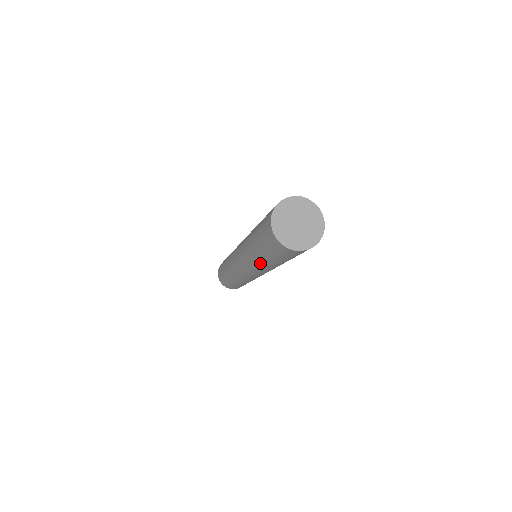
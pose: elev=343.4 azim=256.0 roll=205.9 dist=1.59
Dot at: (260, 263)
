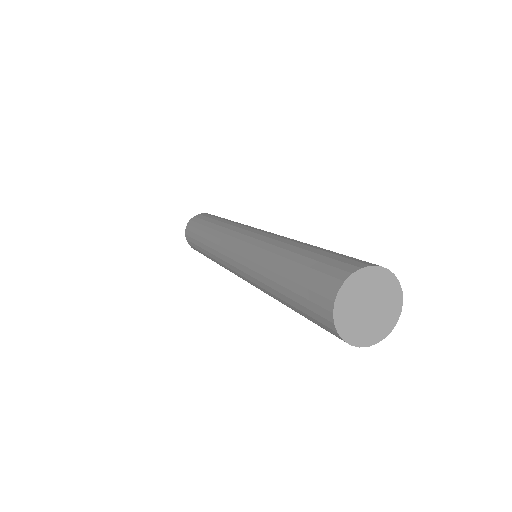
Dot at: occluded
